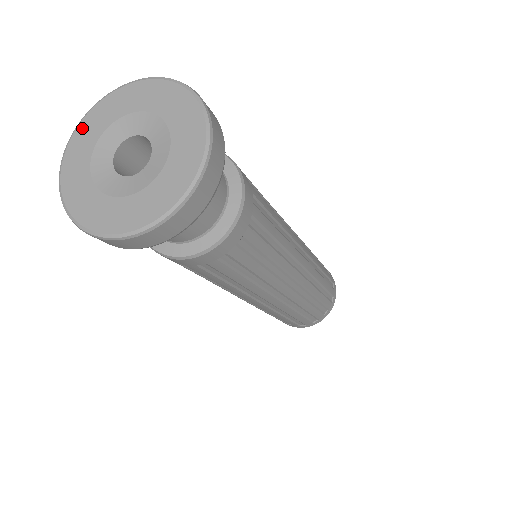
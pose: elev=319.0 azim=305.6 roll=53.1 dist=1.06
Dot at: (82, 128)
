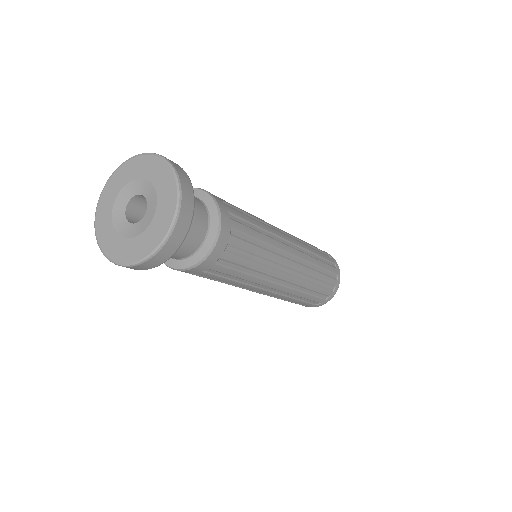
Dot at: (122, 169)
